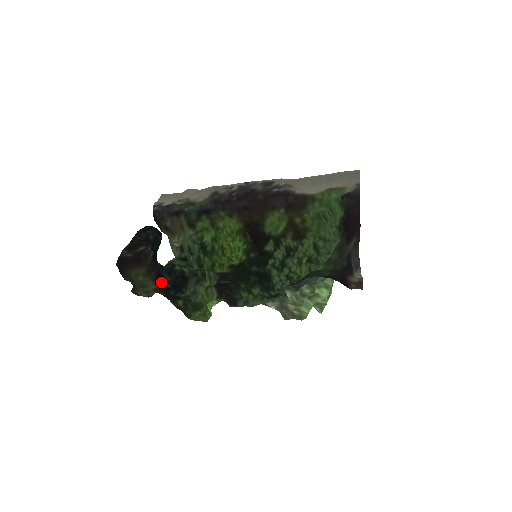
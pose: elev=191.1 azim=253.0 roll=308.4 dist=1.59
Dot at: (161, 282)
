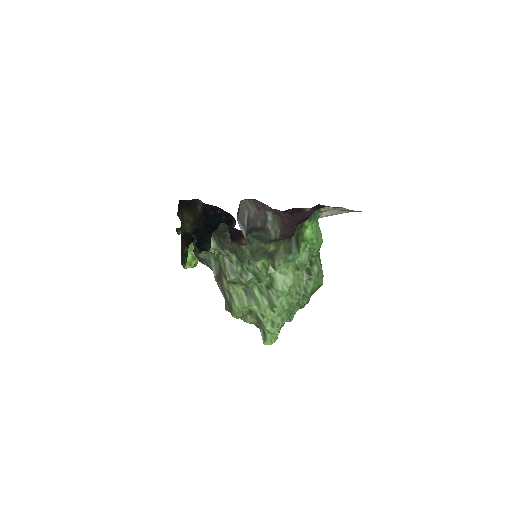
Dot at: (194, 234)
